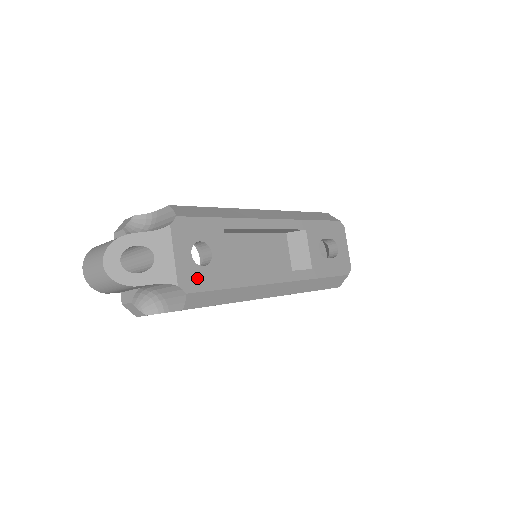
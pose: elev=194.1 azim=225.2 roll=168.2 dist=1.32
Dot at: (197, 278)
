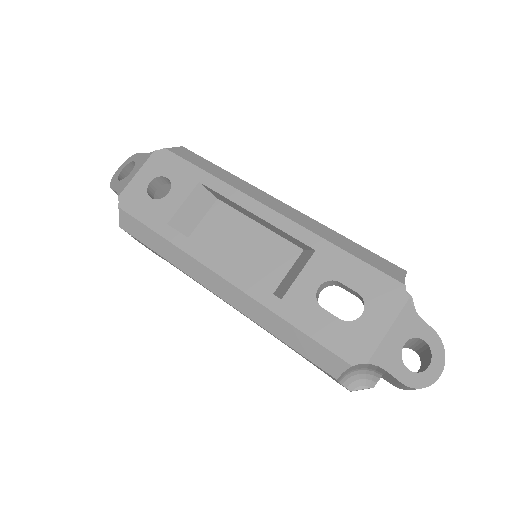
Dot at: (137, 203)
